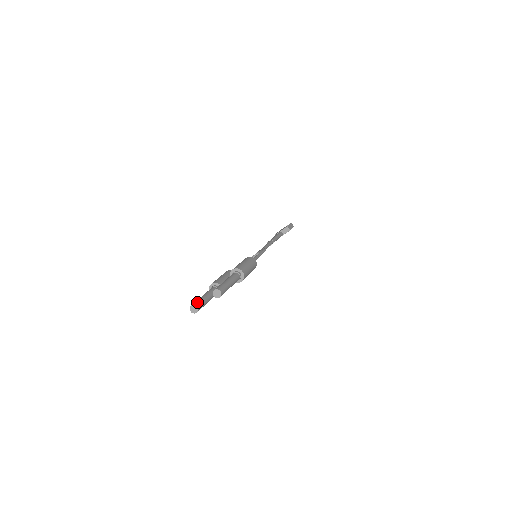
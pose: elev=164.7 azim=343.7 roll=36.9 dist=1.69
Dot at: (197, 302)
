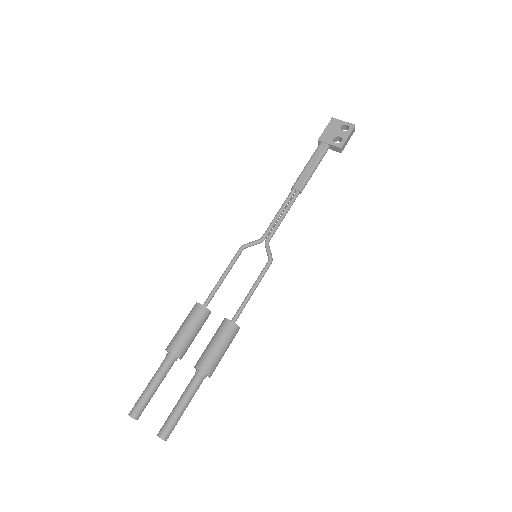
Dot at: (139, 411)
